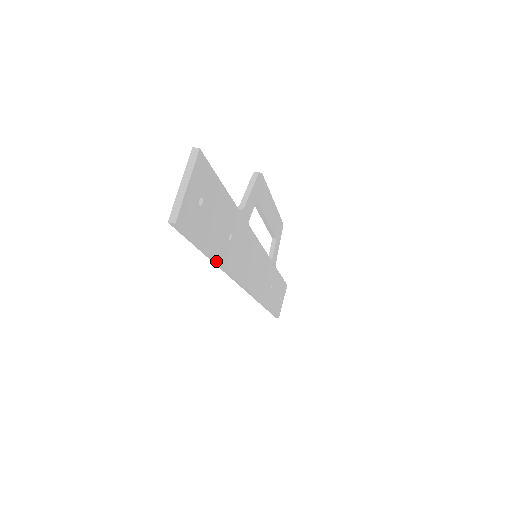
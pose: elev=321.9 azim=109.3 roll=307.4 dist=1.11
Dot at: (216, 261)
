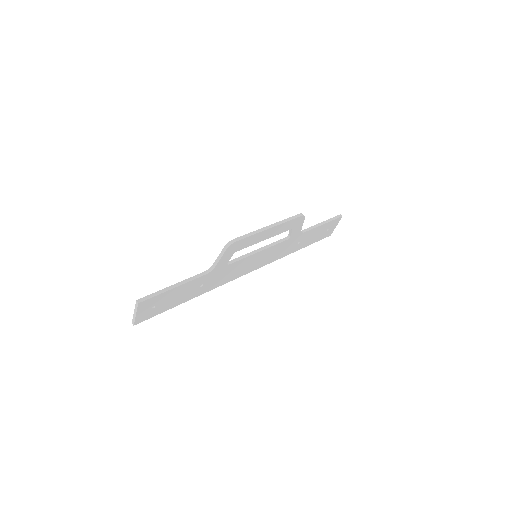
Dot at: occluded
